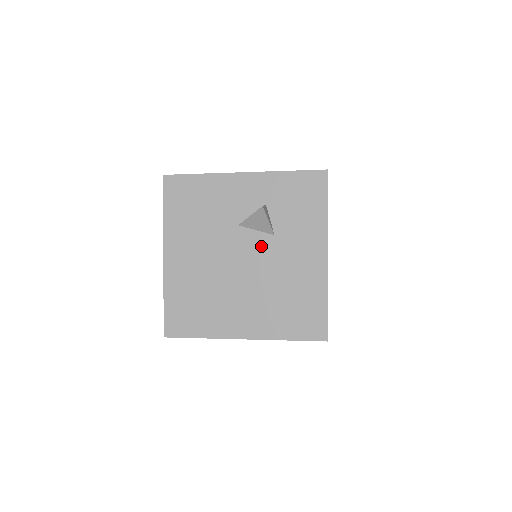
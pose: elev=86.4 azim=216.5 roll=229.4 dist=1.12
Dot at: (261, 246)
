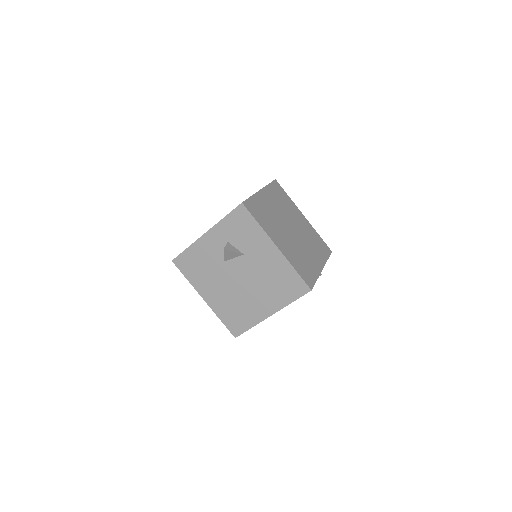
Dot at: (242, 264)
